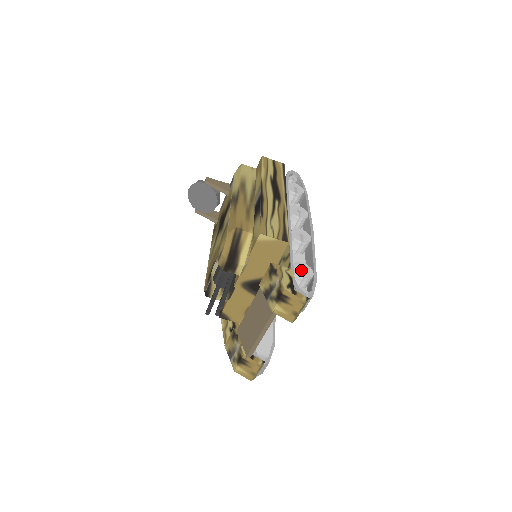
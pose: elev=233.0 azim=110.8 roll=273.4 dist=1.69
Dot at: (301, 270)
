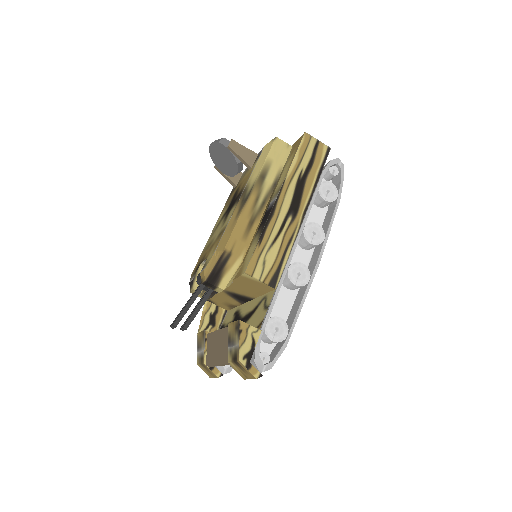
Dot at: (274, 329)
